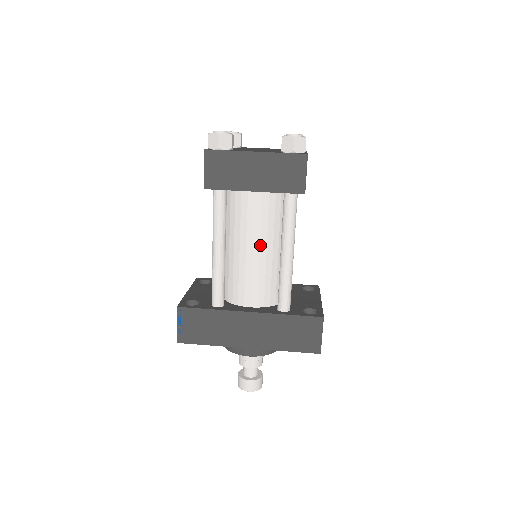
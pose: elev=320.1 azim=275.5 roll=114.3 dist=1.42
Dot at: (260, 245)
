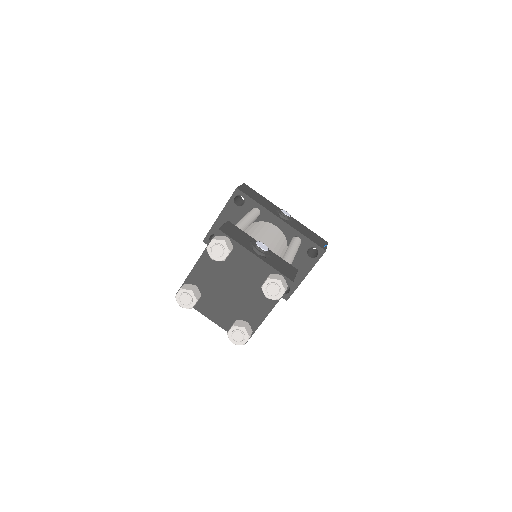
Dot at: occluded
